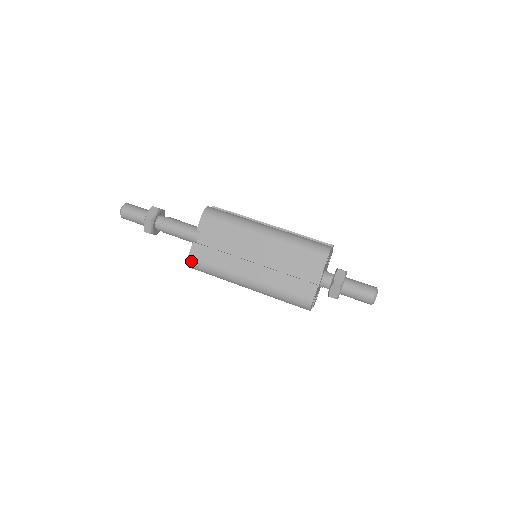
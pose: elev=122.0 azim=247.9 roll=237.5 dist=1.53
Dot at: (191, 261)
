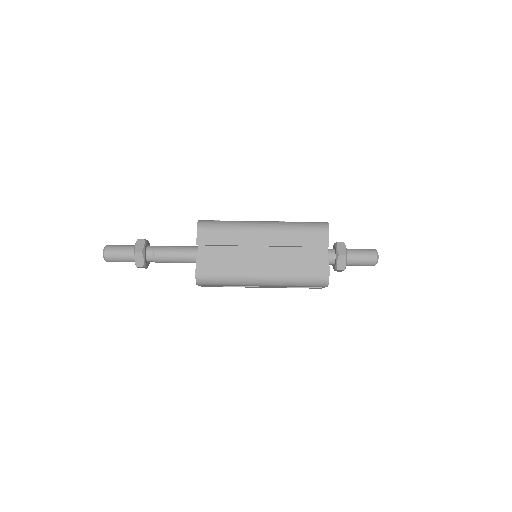
Dot at: (200, 276)
